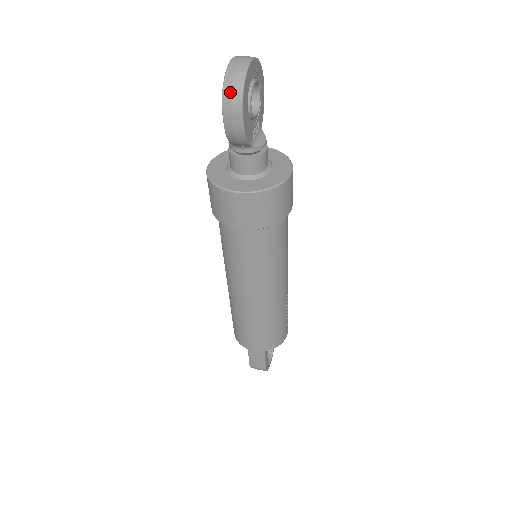
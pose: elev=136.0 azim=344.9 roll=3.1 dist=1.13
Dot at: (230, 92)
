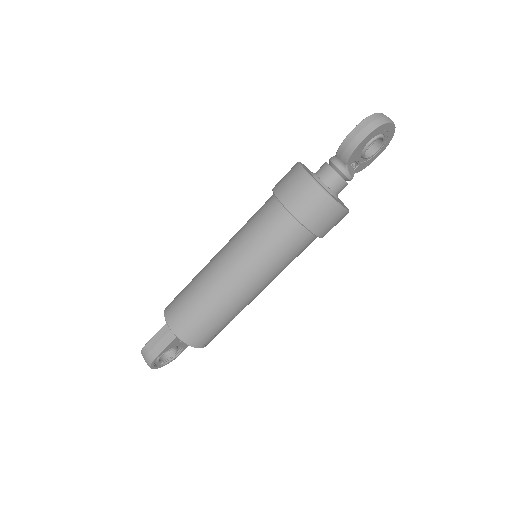
Dot at: (373, 120)
